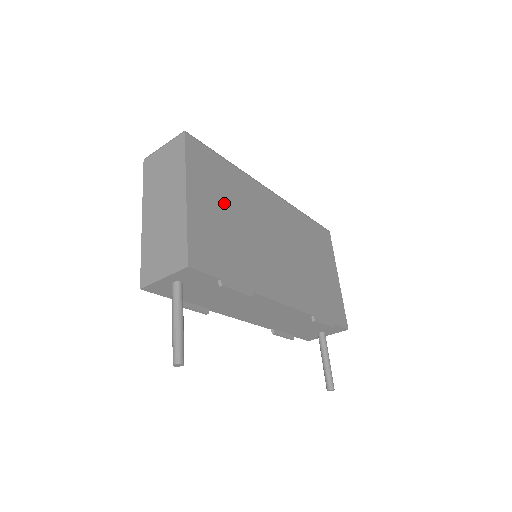
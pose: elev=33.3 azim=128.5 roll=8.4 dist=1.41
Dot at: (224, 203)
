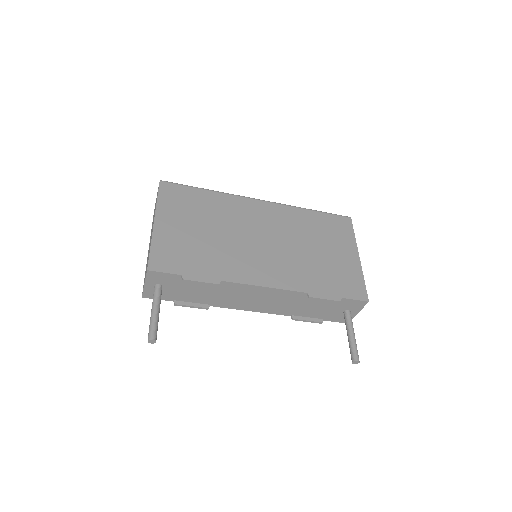
Dot at: (196, 221)
